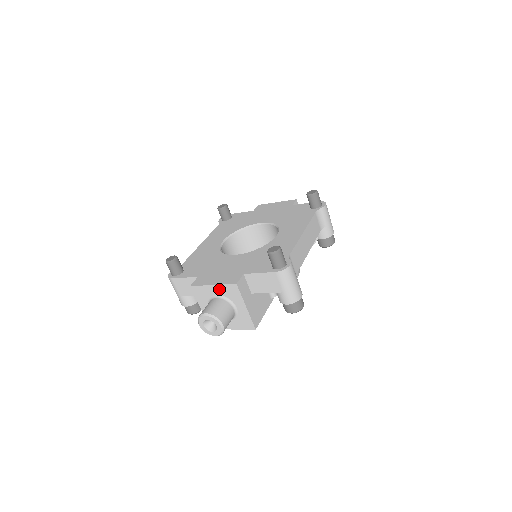
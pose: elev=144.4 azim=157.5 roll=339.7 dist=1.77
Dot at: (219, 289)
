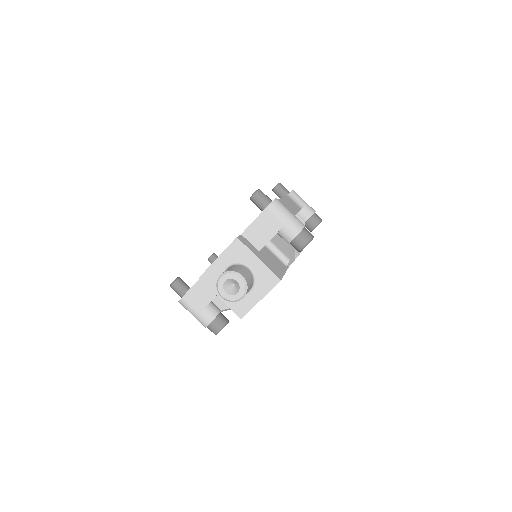
Dot at: (225, 258)
